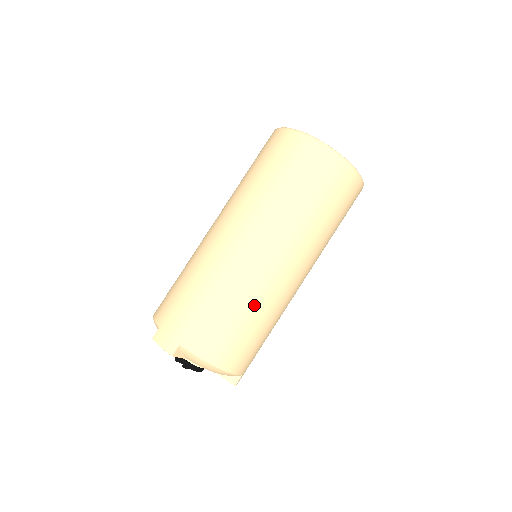
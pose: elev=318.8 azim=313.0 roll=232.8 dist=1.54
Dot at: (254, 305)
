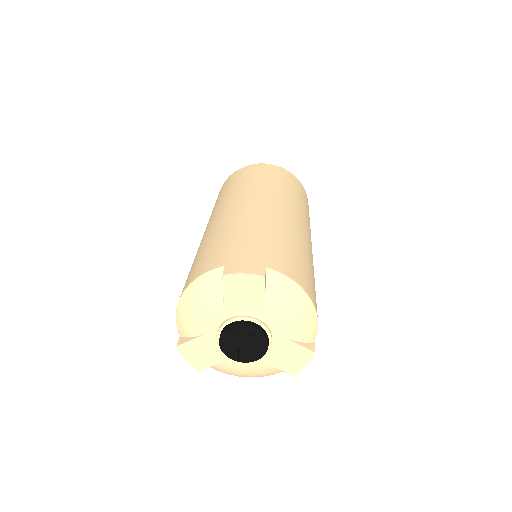
Dot at: (305, 250)
